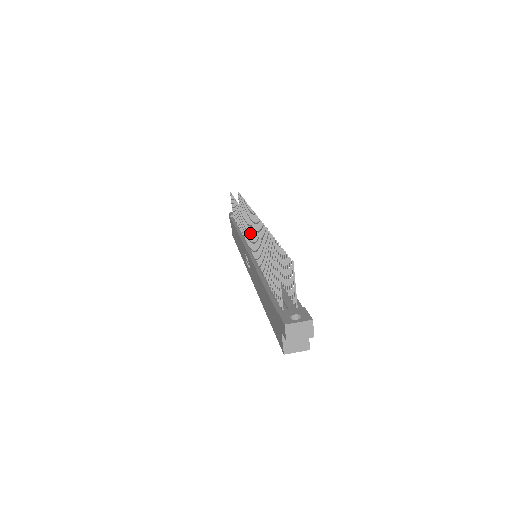
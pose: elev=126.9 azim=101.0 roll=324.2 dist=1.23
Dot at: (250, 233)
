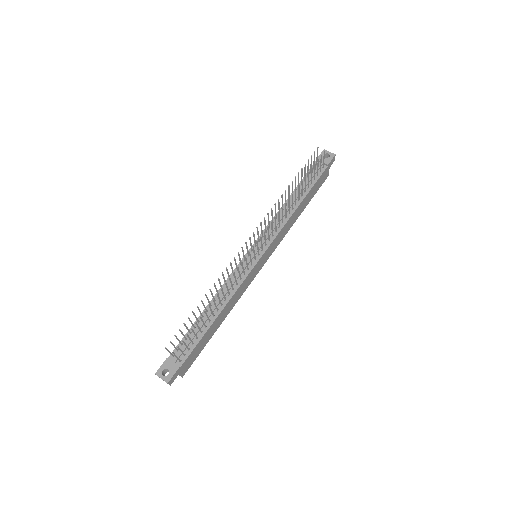
Dot at: occluded
